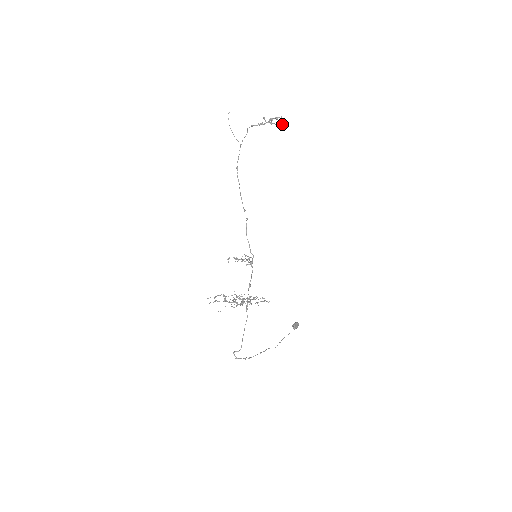
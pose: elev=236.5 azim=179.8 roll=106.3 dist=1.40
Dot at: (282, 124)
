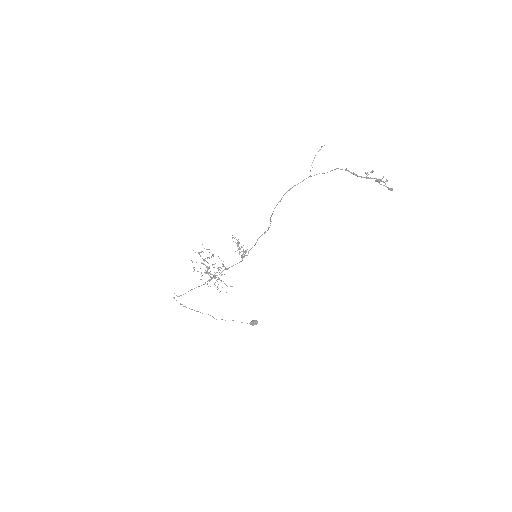
Dot at: (389, 189)
